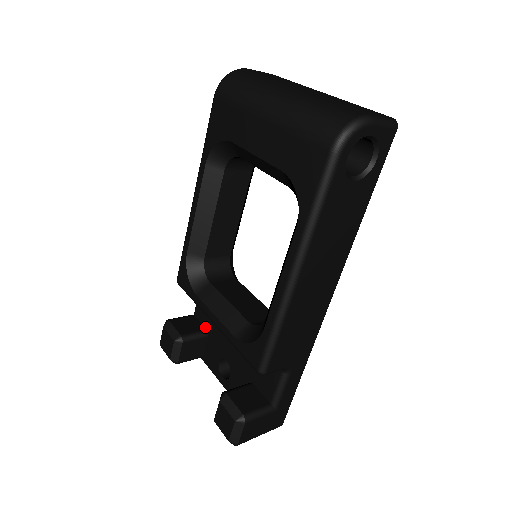
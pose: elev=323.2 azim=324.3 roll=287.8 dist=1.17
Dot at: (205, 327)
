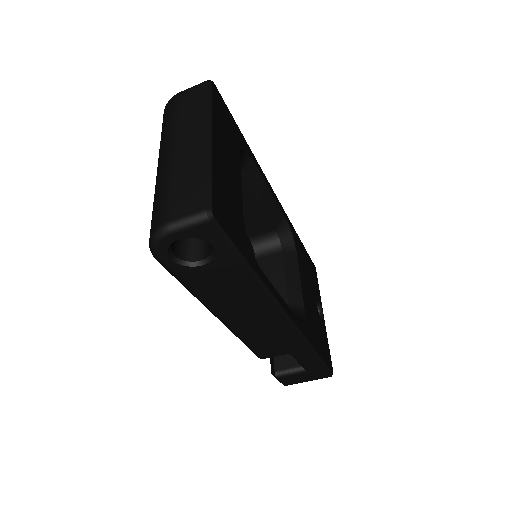
Dot at: occluded
